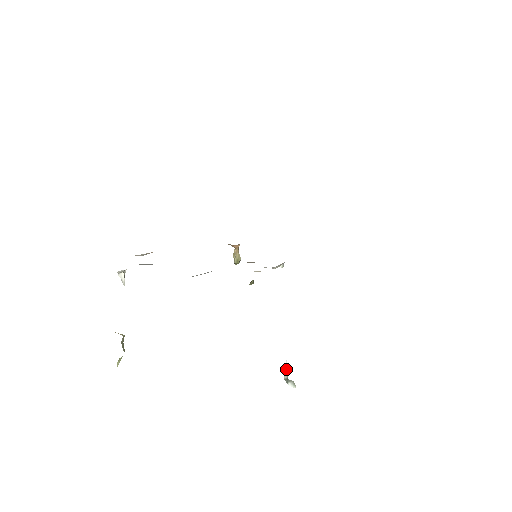
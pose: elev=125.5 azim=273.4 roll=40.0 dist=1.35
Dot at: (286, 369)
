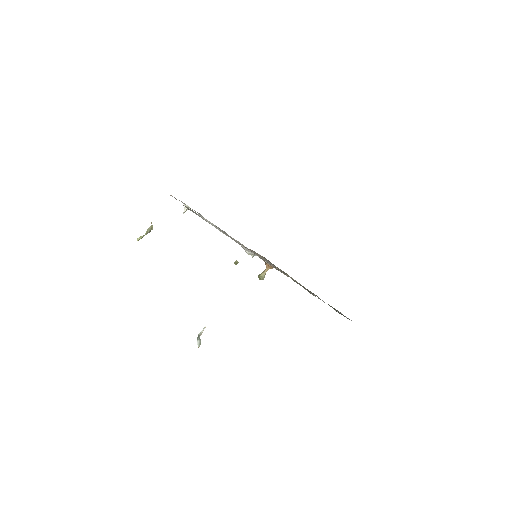
Dot at: (204, 328)
